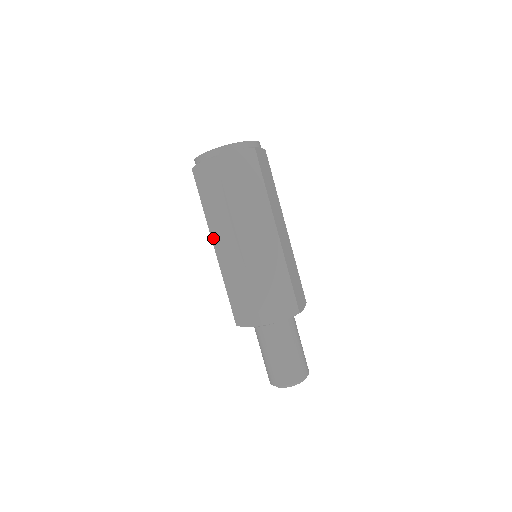
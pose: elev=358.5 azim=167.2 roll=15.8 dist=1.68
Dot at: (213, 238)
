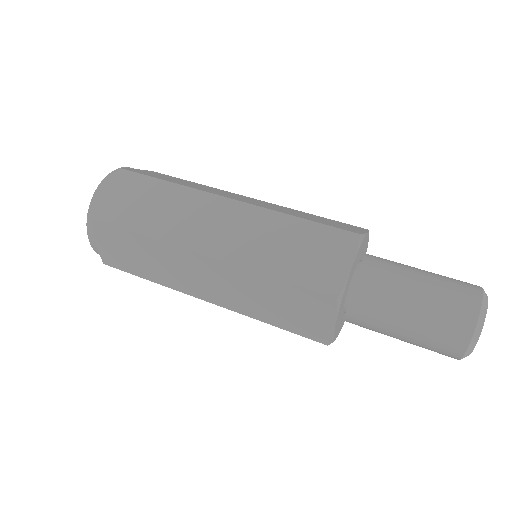
Dot at: (191, 293)
